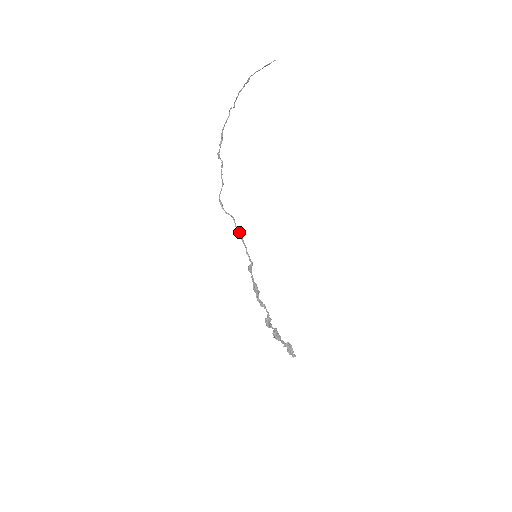
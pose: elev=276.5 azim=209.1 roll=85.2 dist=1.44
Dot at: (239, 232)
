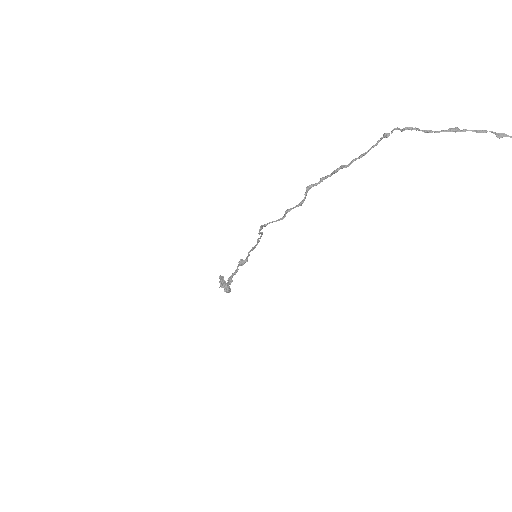
Dot at: (257, 244)
